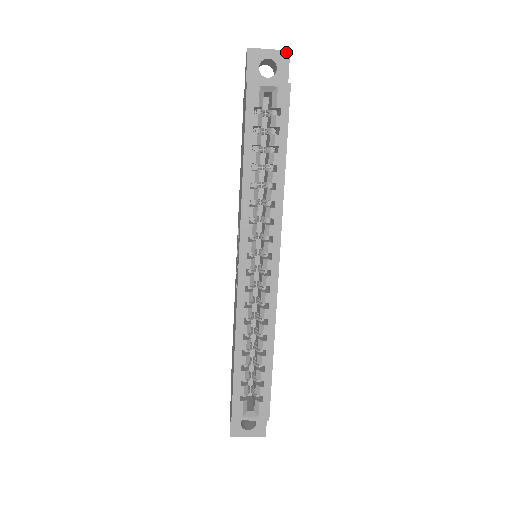
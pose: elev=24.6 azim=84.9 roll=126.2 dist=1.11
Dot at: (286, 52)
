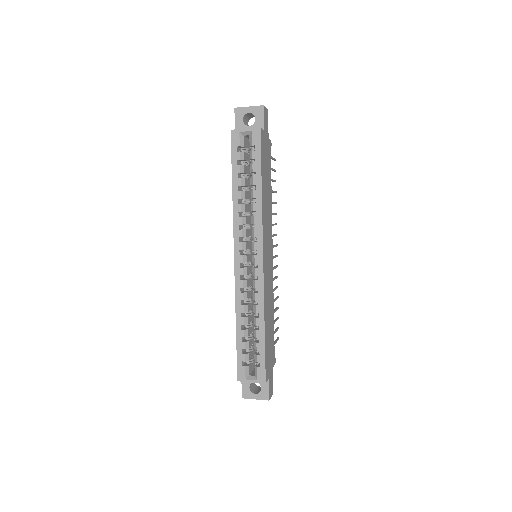
Dot at: (261, 107)
